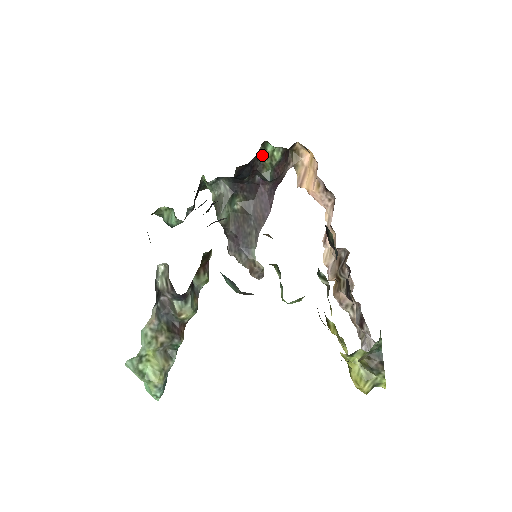
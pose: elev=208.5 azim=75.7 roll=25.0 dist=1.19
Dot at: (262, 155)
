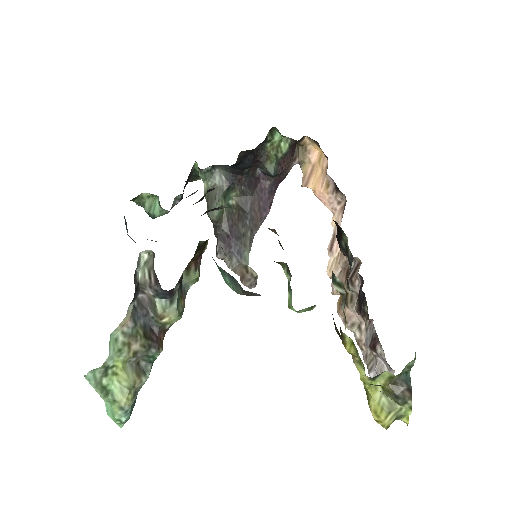
Dot at: (268, 144)
